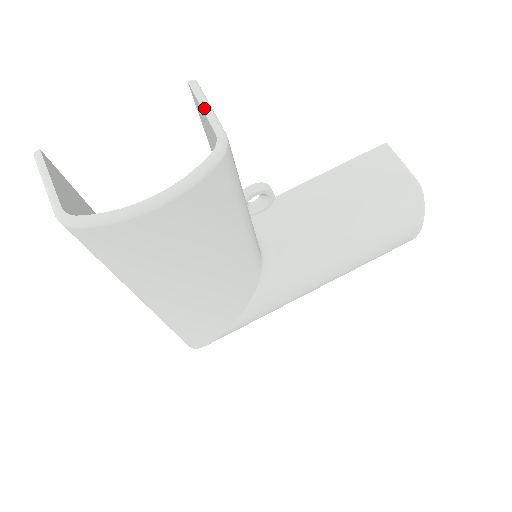
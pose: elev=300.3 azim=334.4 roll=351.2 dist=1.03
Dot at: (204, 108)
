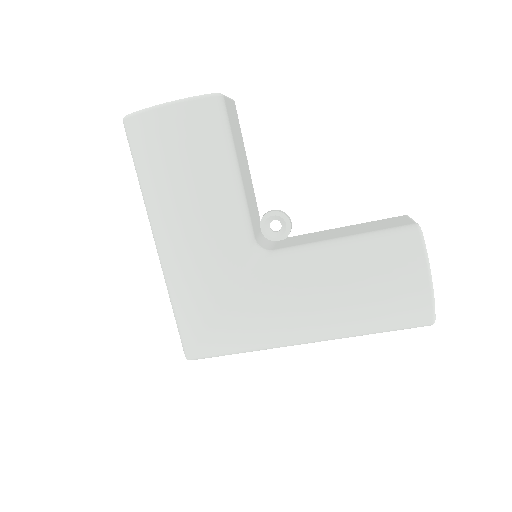
Dot at: occluded
